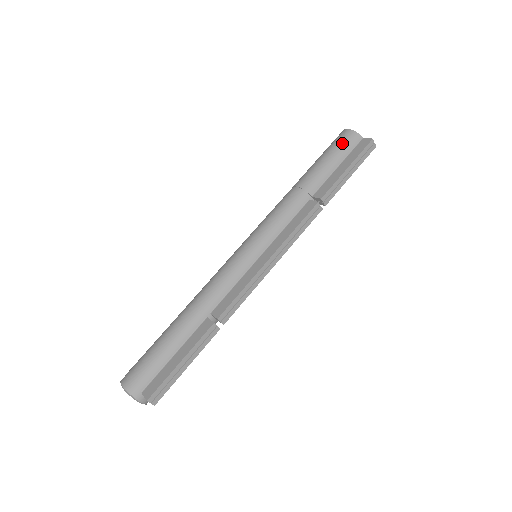
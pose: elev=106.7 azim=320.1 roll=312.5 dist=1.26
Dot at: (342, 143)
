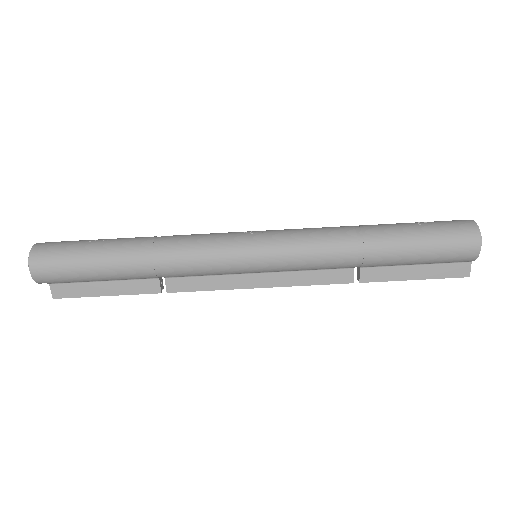
Dot at: (453, 257)
